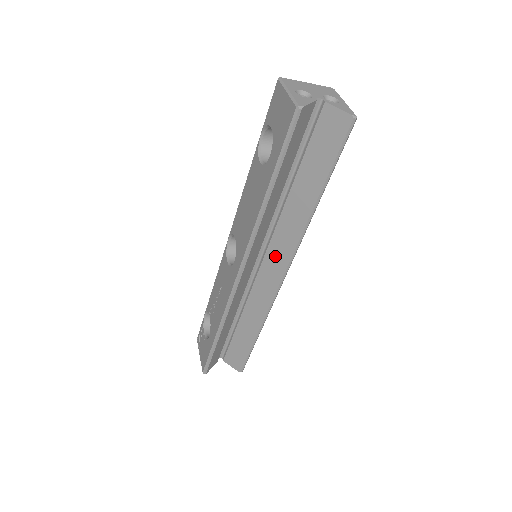
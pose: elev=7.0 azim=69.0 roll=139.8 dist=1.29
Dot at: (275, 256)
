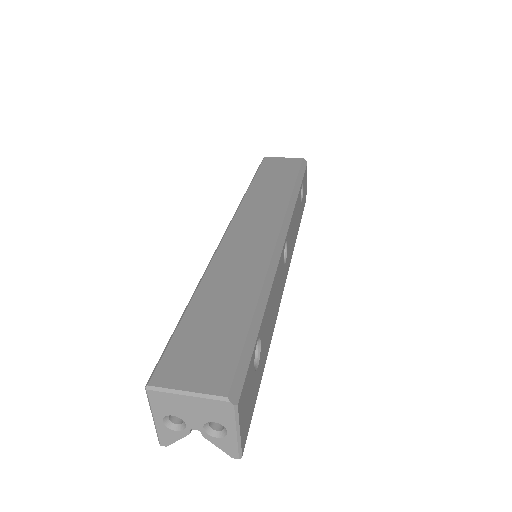
Dot at: occluded
